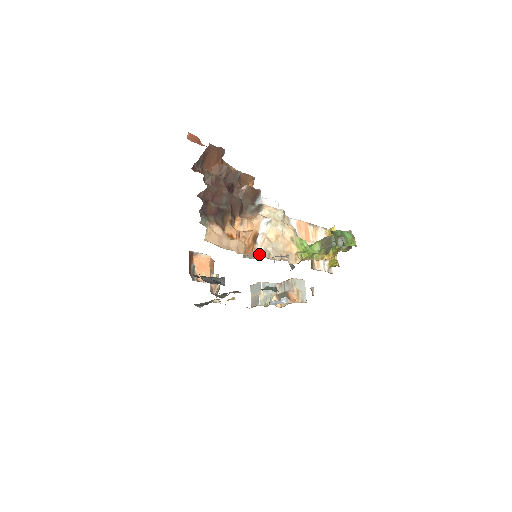
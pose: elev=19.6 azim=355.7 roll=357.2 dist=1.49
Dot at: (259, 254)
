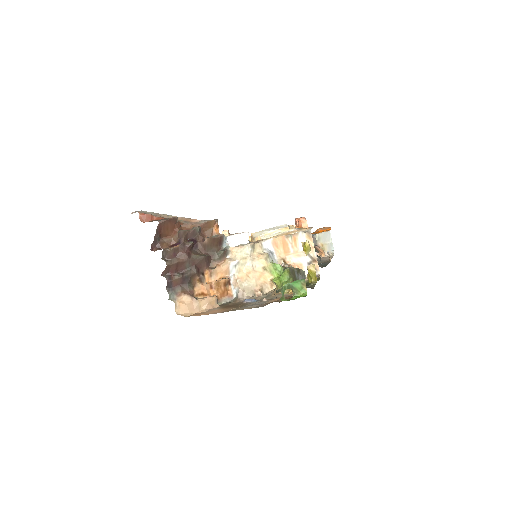
Dot at: (235, 293)
